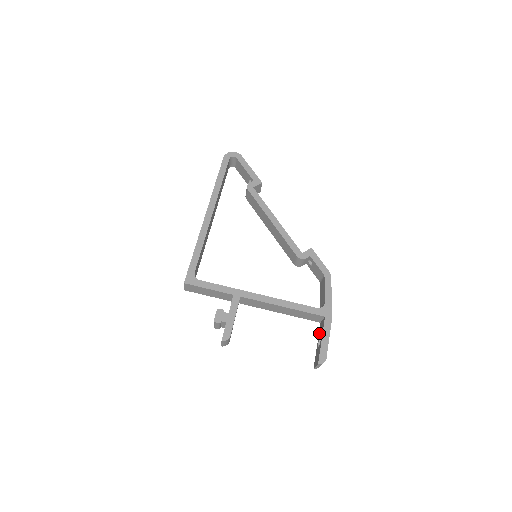
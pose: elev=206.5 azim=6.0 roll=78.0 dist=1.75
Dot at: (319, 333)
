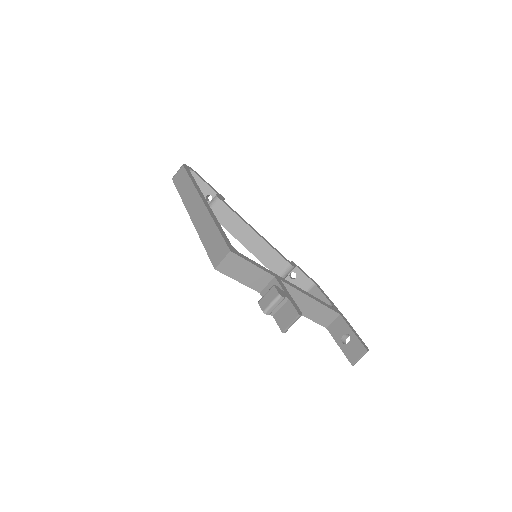
Dot at: (335, 334)
